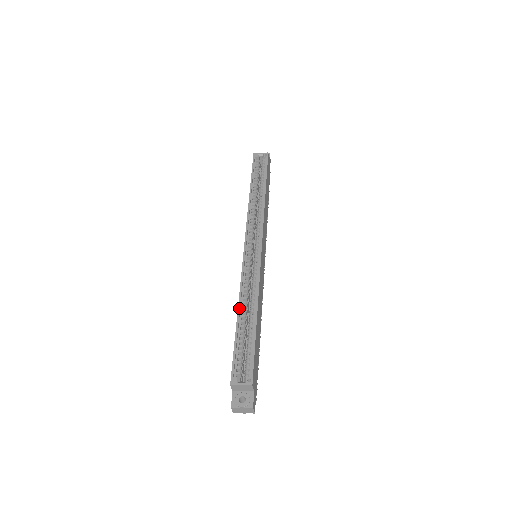
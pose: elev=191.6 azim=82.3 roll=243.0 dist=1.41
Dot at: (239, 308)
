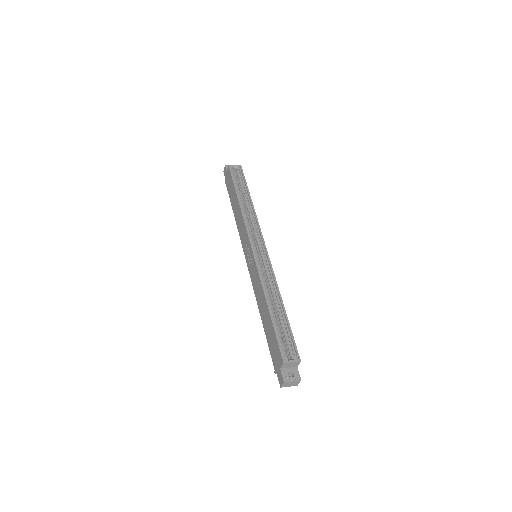
Dot at: (267, 300)
